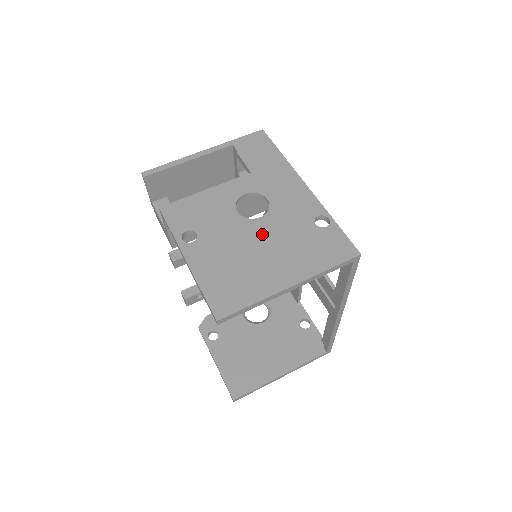
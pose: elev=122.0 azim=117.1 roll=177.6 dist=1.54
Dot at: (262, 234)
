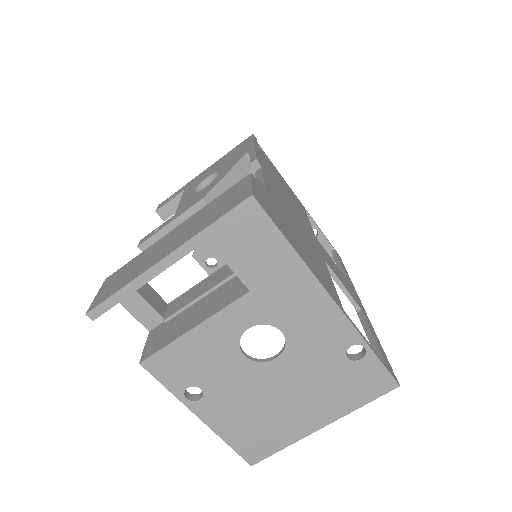
Dot at: (282, 379)
